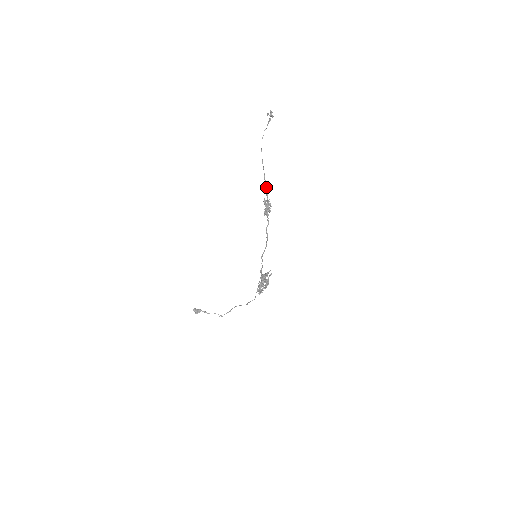
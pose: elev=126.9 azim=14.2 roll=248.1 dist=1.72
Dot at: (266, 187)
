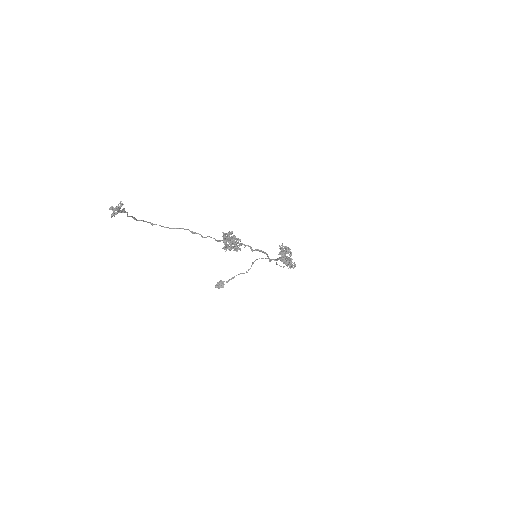
Dot at: occluded
